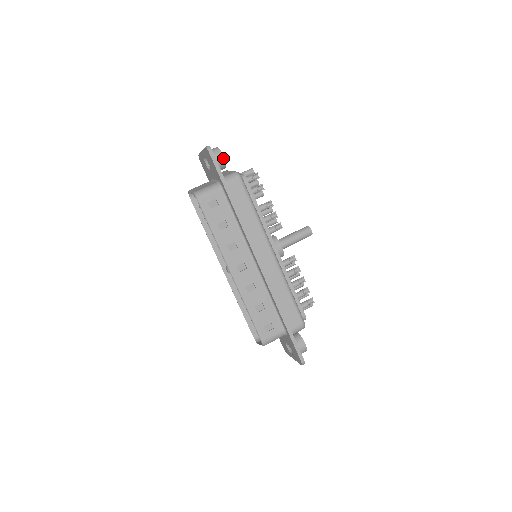
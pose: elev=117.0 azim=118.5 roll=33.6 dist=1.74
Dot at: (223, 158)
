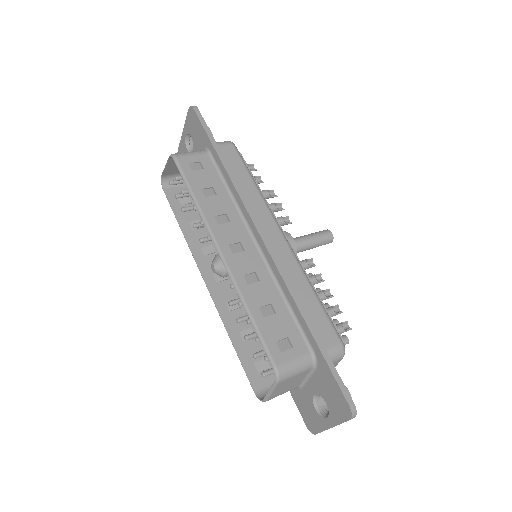
Dot at: occluded
